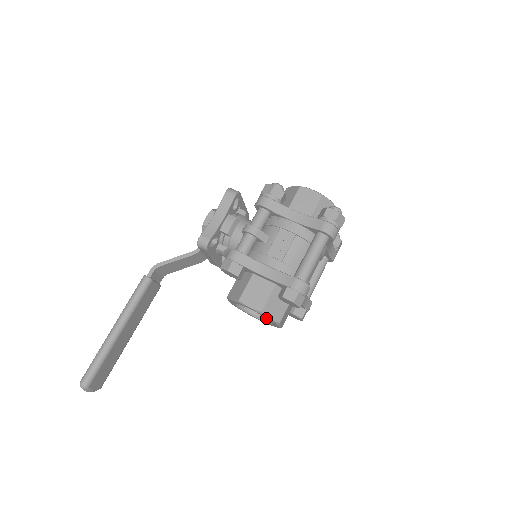
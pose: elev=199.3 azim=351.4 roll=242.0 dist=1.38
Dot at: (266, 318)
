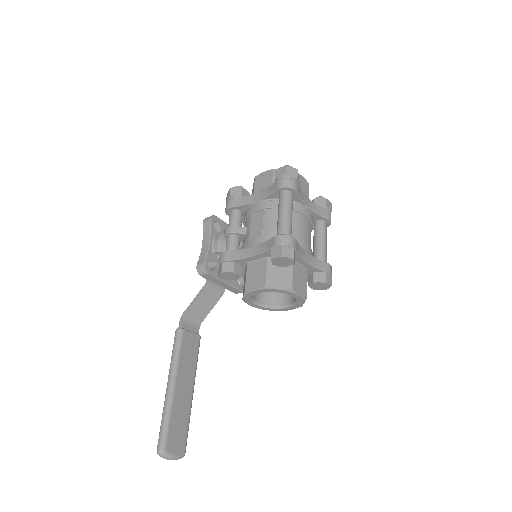
Dot at: (292, 301)
